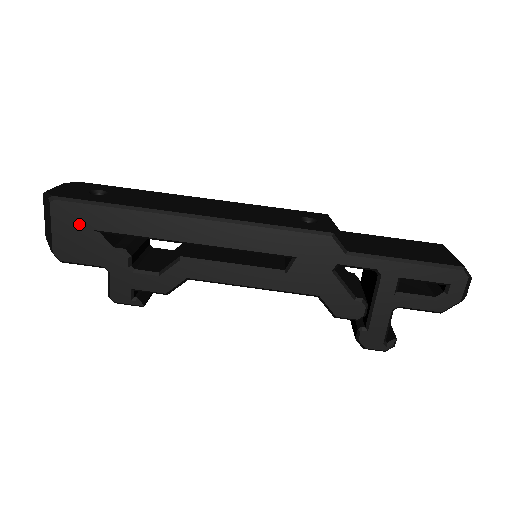
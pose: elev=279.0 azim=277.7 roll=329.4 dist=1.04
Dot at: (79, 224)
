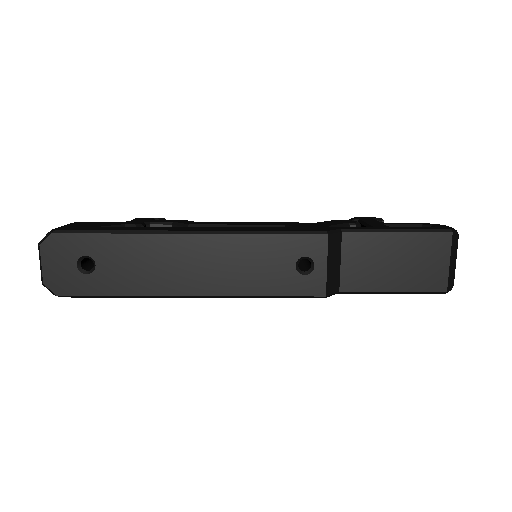
Dot at: occluded
